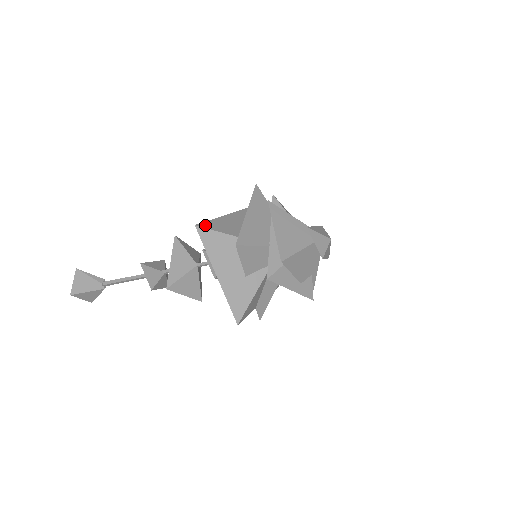
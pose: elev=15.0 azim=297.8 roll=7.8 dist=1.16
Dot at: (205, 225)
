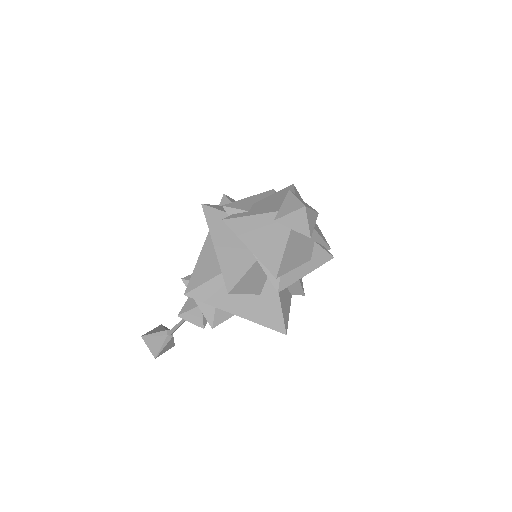
Dot at: (192, 285)
